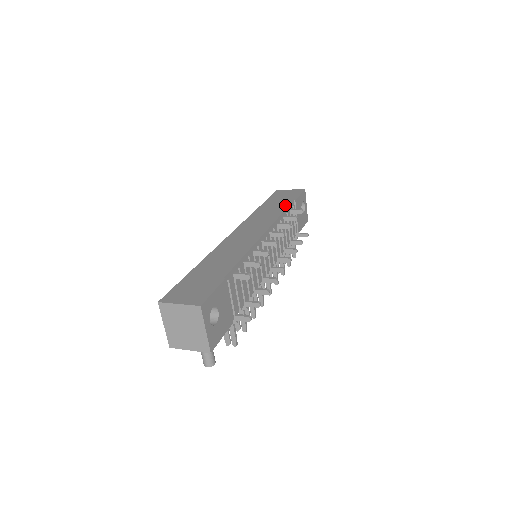
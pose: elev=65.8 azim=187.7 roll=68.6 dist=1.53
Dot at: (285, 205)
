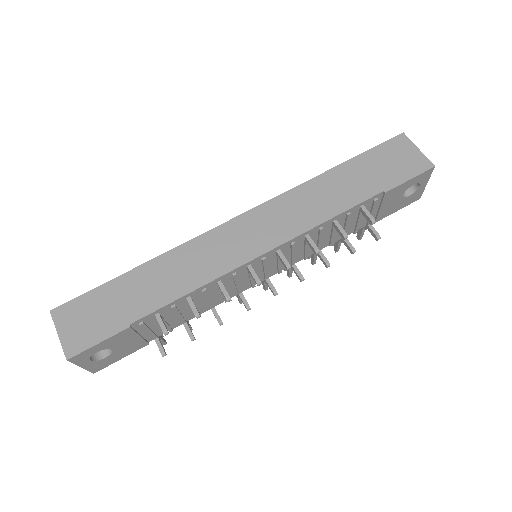
Dot at: (358, 197)
